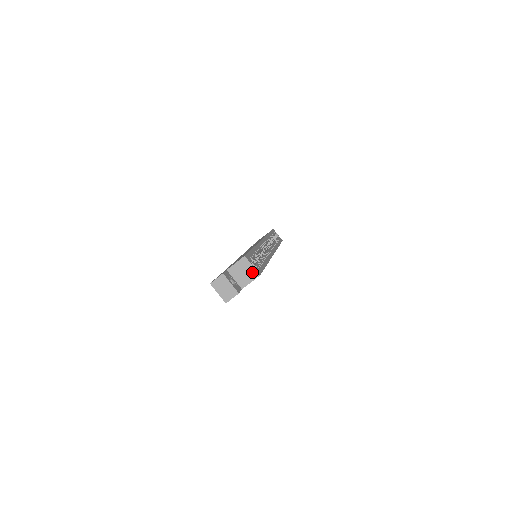
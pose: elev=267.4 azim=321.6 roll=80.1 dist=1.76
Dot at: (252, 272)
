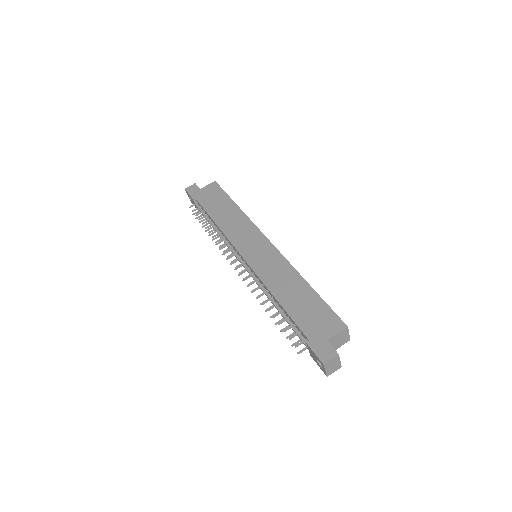
Dot at: (346, 339)
